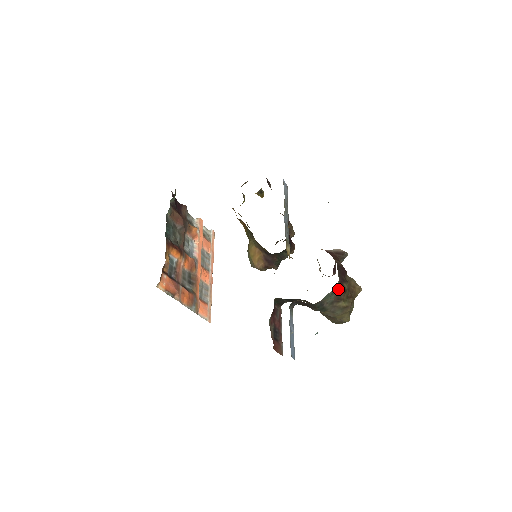
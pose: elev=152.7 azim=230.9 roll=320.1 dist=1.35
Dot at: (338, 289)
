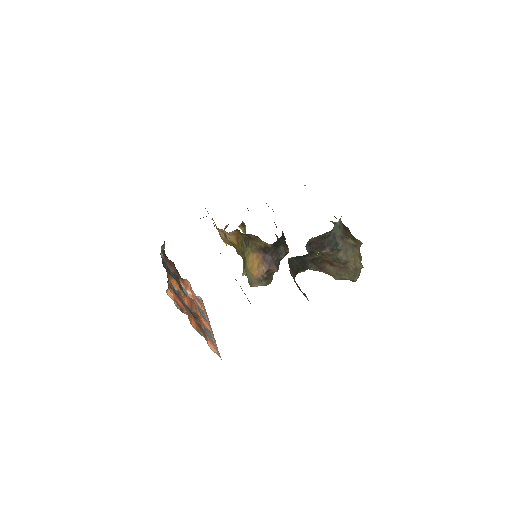
Dot at: (343, 227)
